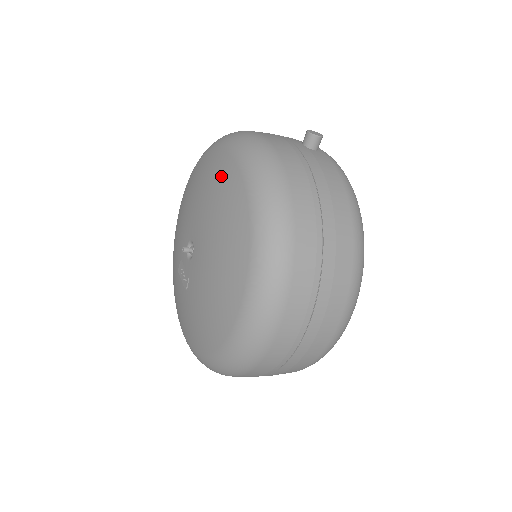
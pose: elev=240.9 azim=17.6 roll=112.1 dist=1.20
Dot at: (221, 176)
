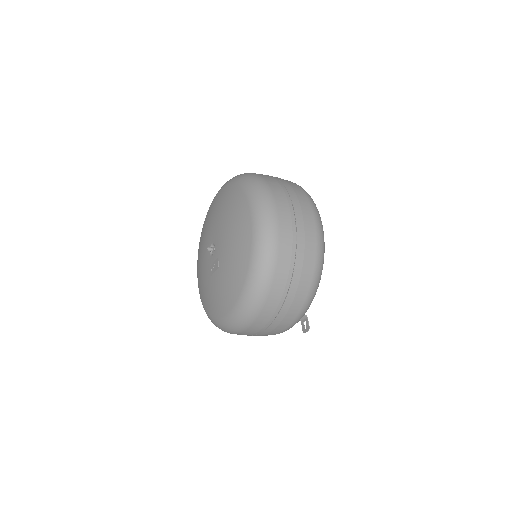
Dot at: (214, 204)
